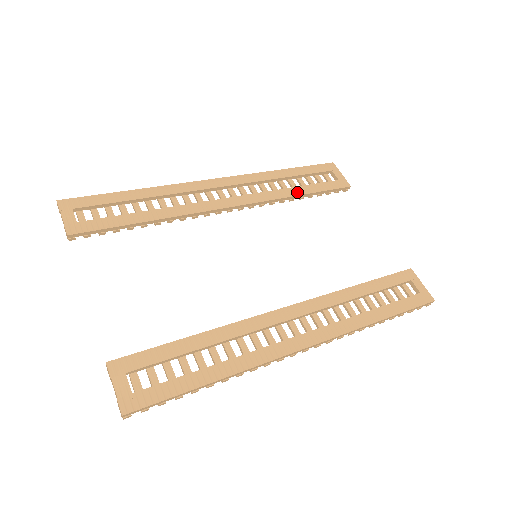
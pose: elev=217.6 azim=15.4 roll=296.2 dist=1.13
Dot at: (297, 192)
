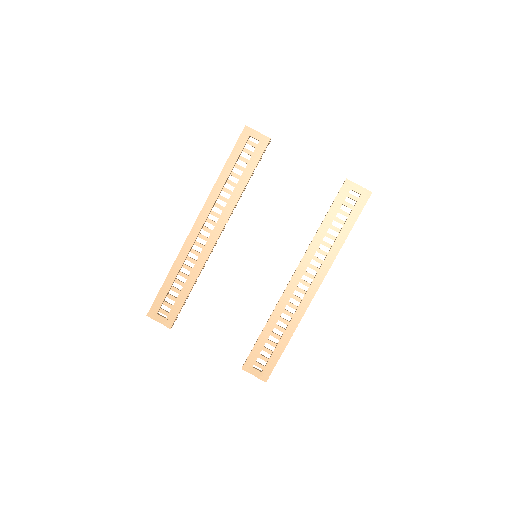
Dot at: (243, 184)
